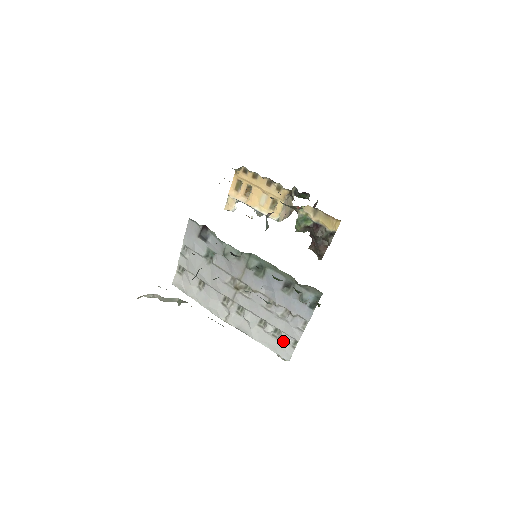
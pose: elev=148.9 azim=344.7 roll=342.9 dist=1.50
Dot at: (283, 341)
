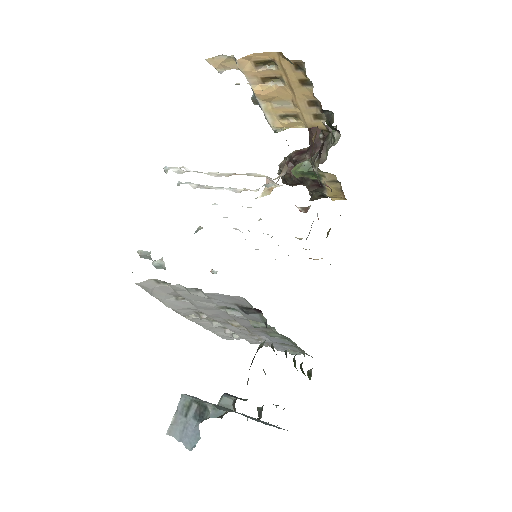
Dot at: (236, 339)
